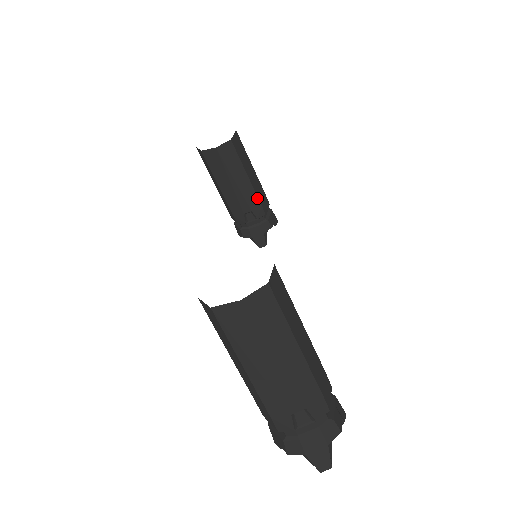
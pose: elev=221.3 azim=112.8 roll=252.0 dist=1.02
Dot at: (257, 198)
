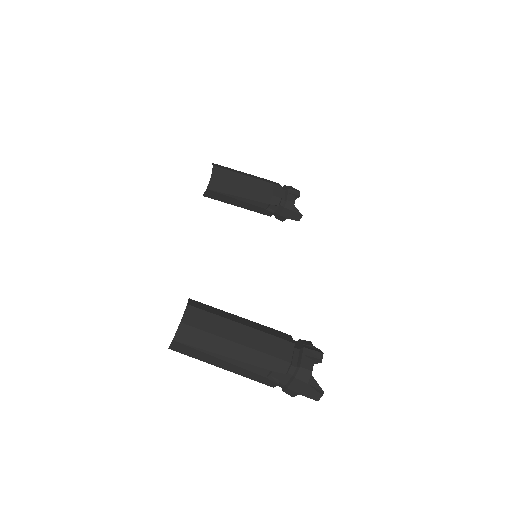
Dot at: (265, 194)
